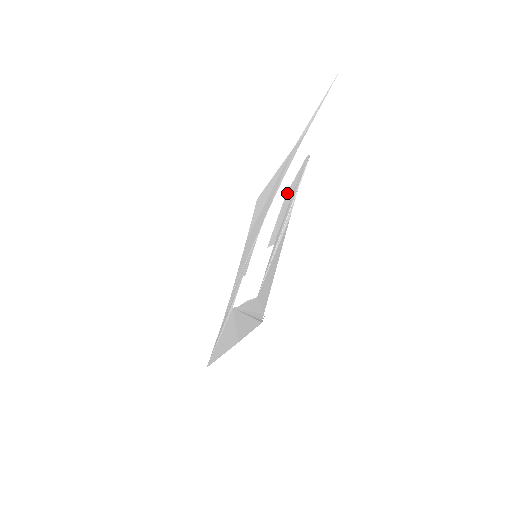
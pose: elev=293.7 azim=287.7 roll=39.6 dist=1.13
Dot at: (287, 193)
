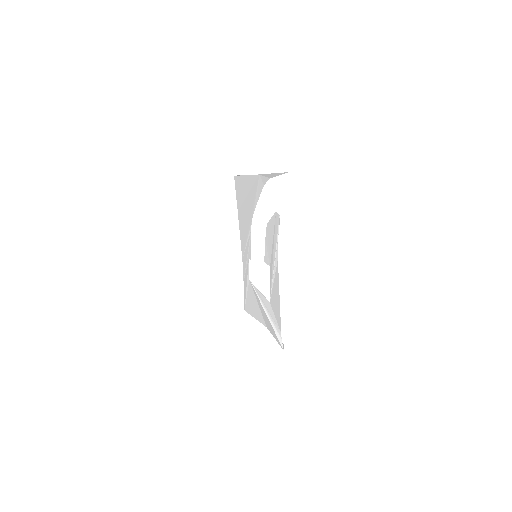
Dot at: (267, 226)
